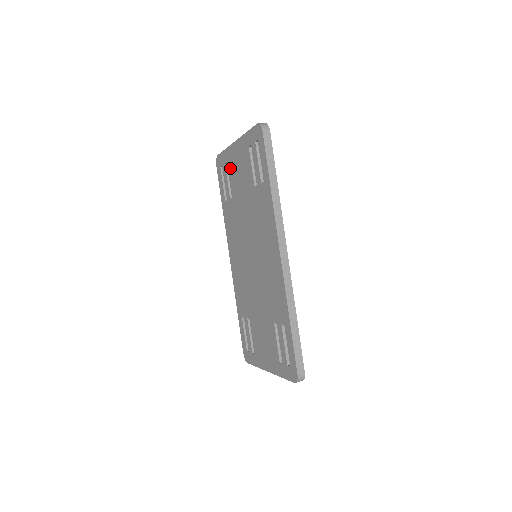
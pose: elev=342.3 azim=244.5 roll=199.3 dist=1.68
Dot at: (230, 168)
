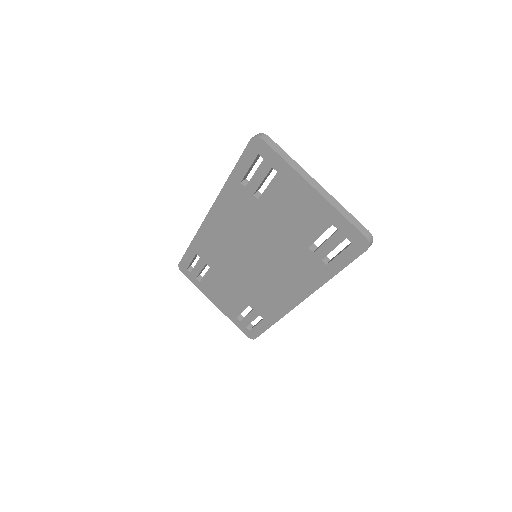
Dot at: (280, 185)
